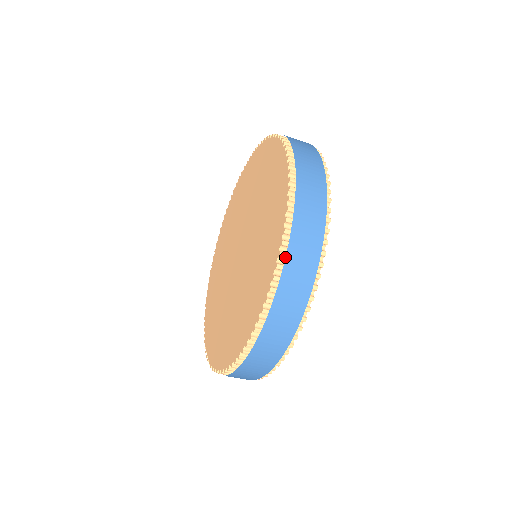
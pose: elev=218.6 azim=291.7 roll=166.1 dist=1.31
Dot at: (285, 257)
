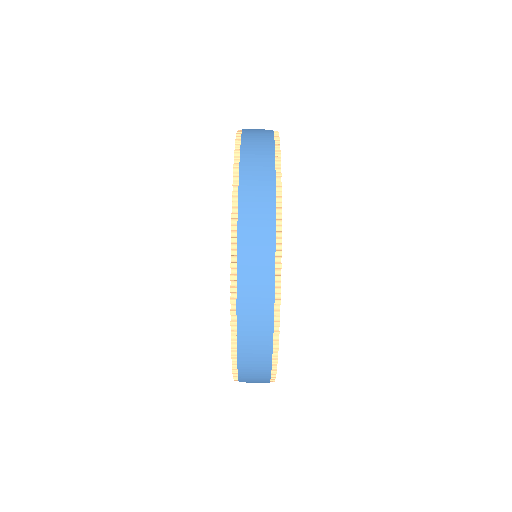
Dot at: (238, 183)
